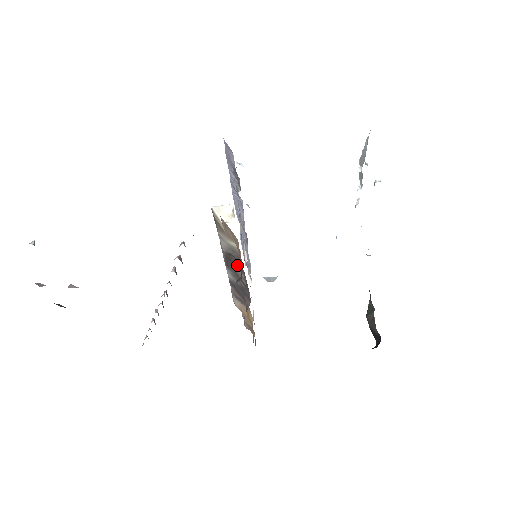
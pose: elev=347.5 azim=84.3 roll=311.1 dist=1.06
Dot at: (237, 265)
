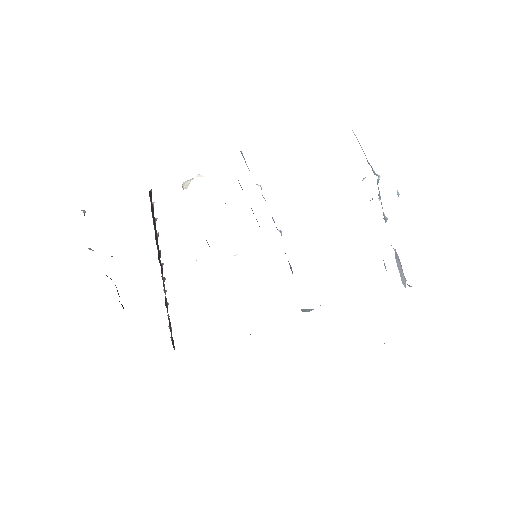
Dot at: occluded
